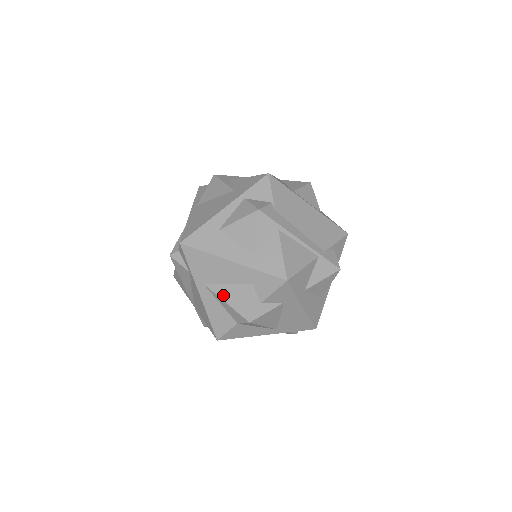
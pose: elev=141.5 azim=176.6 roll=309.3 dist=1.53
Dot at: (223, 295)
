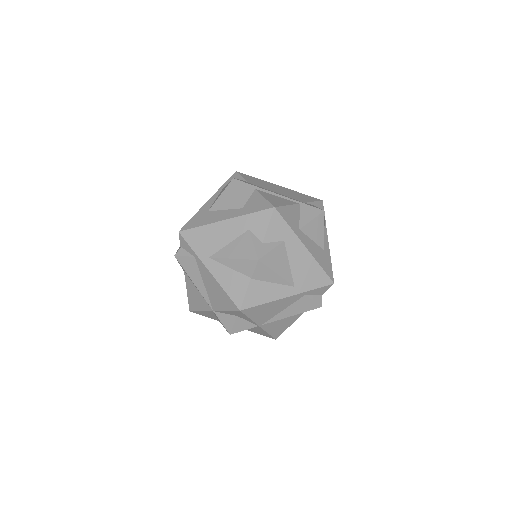
Dot at: (228, 254)
